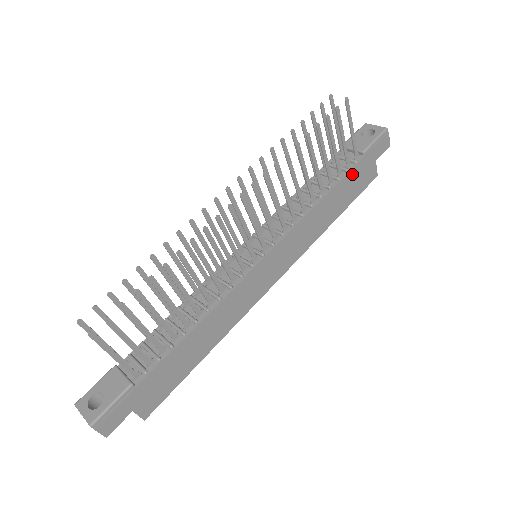
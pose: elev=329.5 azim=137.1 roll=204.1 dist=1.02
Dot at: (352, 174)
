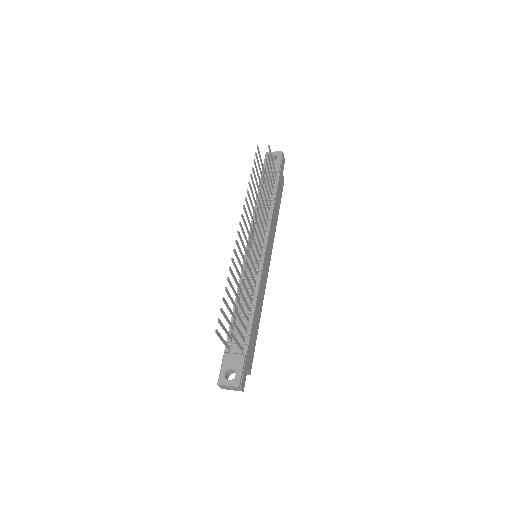
Dot at: (278, 186)
